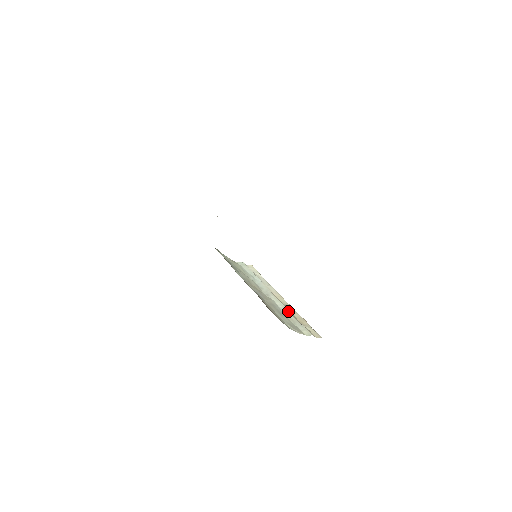
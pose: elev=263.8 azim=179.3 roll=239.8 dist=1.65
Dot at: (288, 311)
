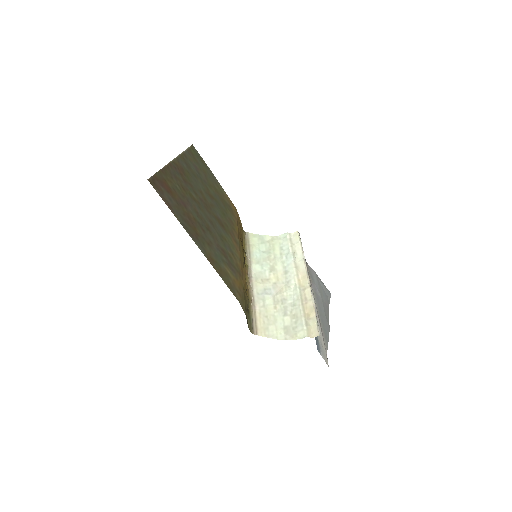
Dot at: (299, 303)
